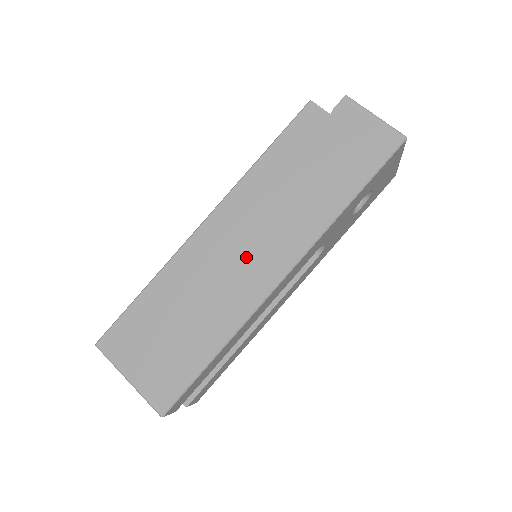
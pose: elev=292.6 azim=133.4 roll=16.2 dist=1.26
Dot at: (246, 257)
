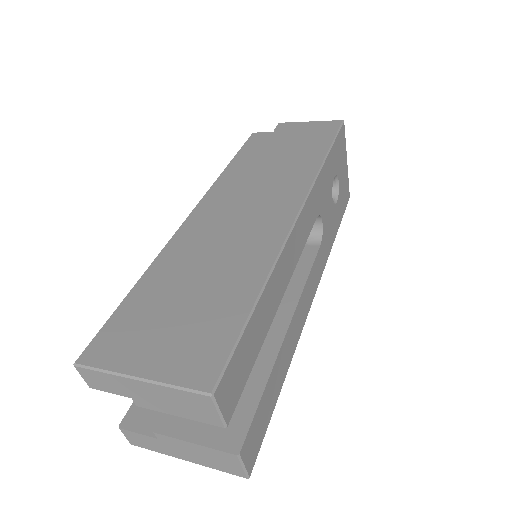
Dot at: (249, 216)
